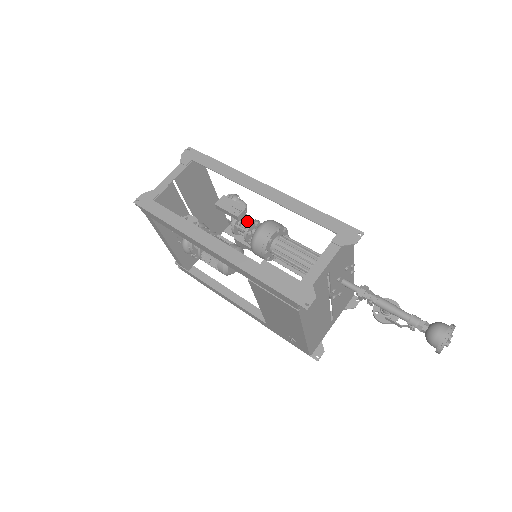
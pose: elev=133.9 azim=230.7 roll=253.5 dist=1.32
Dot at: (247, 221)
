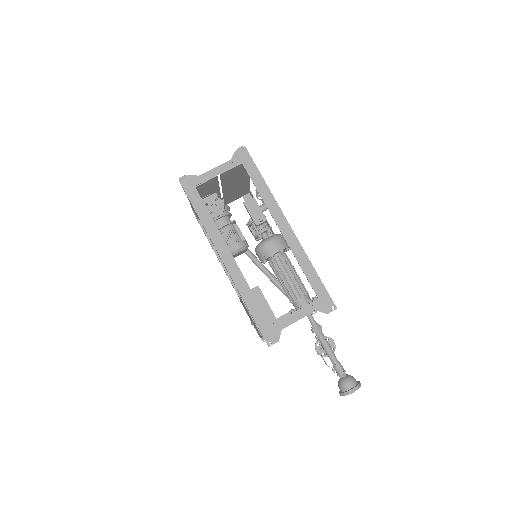
Dot at: (263, 224)
